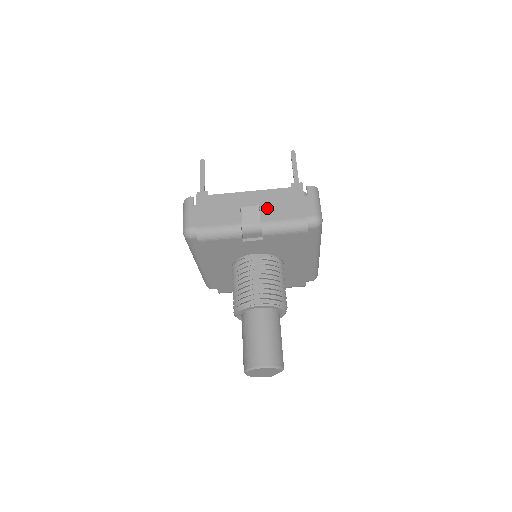
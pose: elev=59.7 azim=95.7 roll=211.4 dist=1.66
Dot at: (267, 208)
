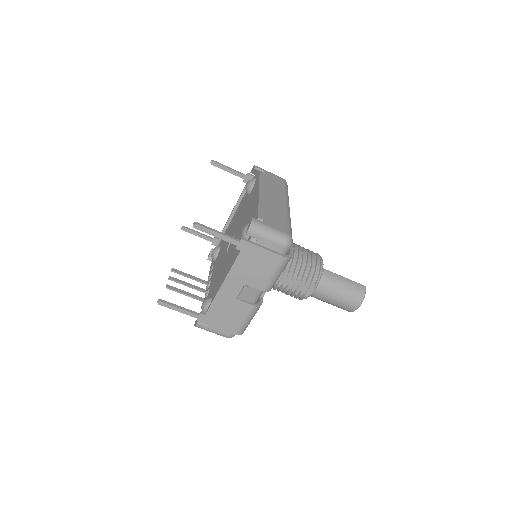
Dot at: (251, 281)
